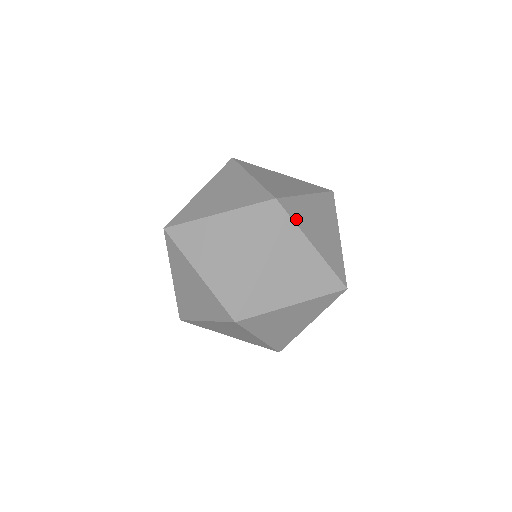
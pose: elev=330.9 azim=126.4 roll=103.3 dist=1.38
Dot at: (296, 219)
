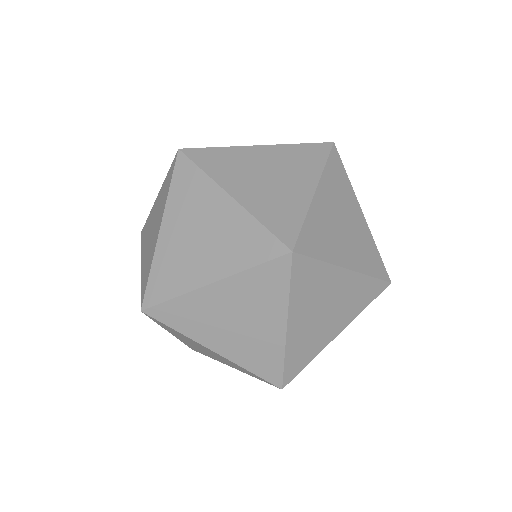
Dot at: (180, 326)
